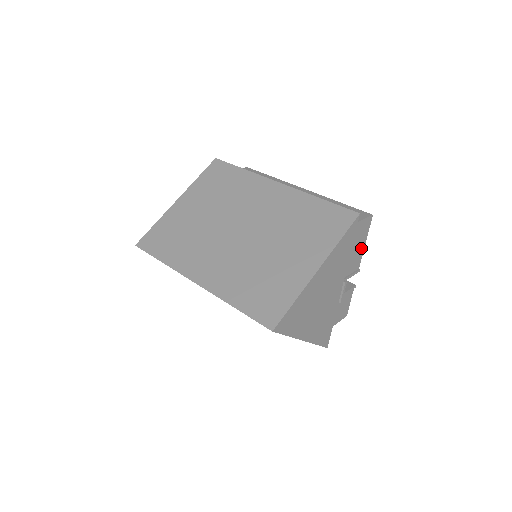
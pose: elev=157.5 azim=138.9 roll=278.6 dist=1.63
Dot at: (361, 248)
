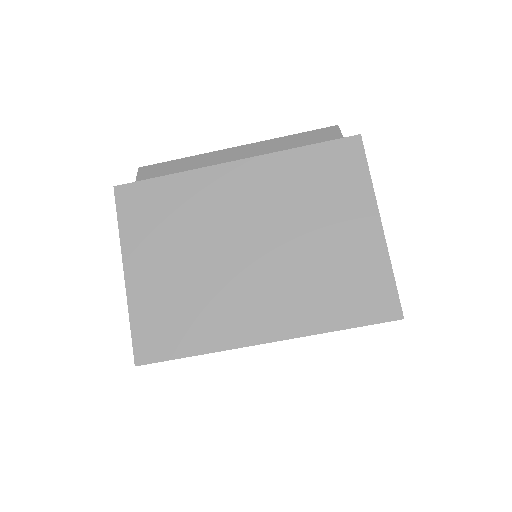
Dot at: occluded
